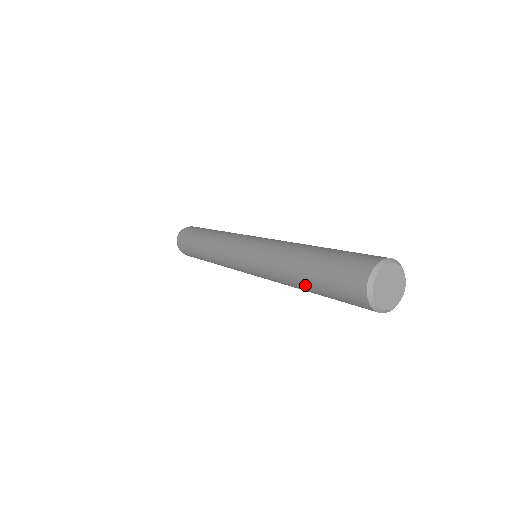
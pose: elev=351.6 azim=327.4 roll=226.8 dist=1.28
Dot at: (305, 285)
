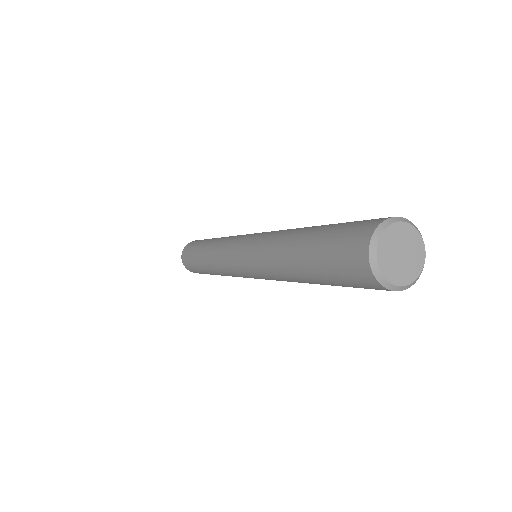
Dot at: (299, 266)
